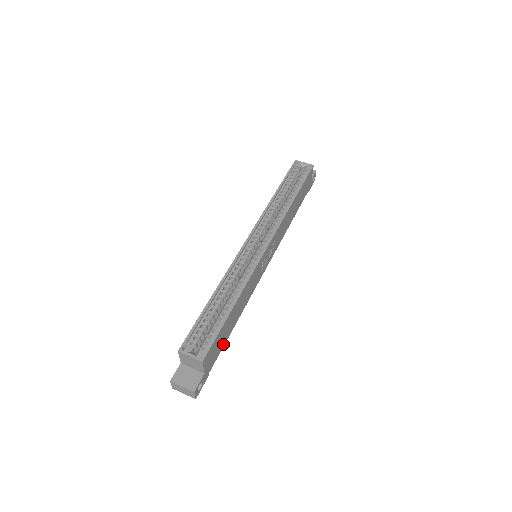
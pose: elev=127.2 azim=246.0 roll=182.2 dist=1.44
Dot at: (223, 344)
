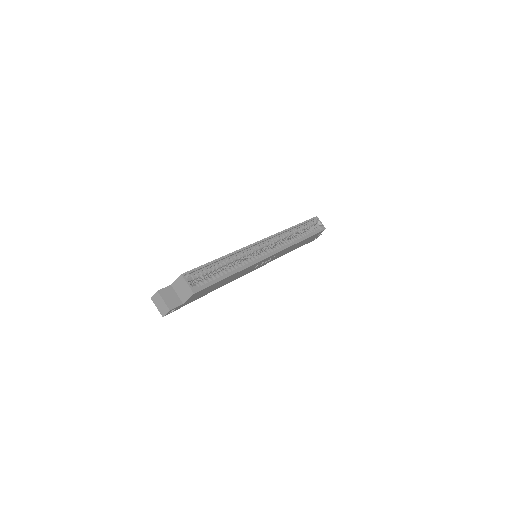
Dot at: (203, 295)
